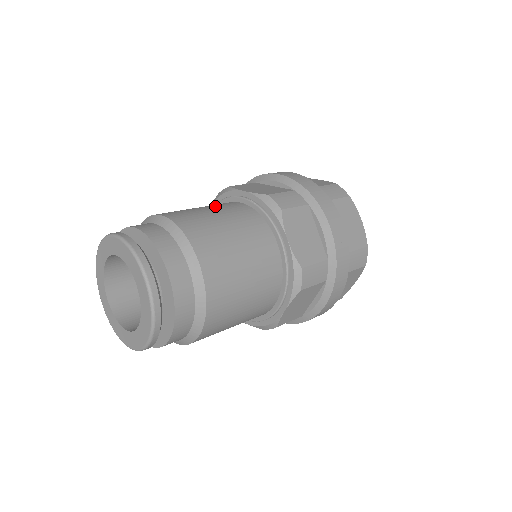
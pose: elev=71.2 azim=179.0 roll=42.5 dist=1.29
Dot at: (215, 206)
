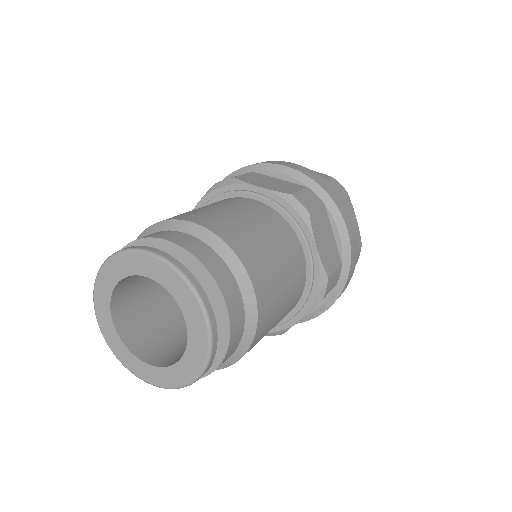
Dot at: (235, 206)
